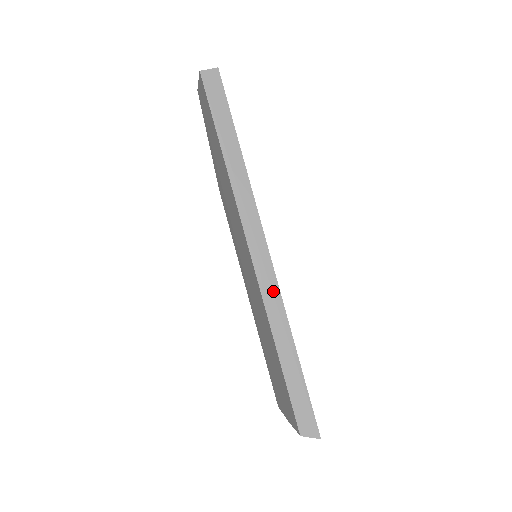
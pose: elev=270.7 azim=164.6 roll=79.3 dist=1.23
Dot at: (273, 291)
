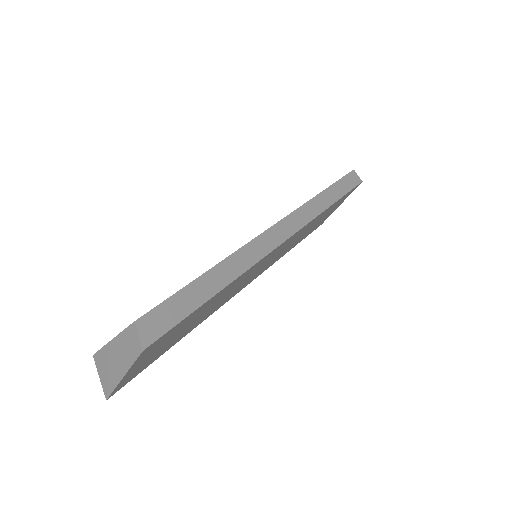
Dot at: (264, 248)
